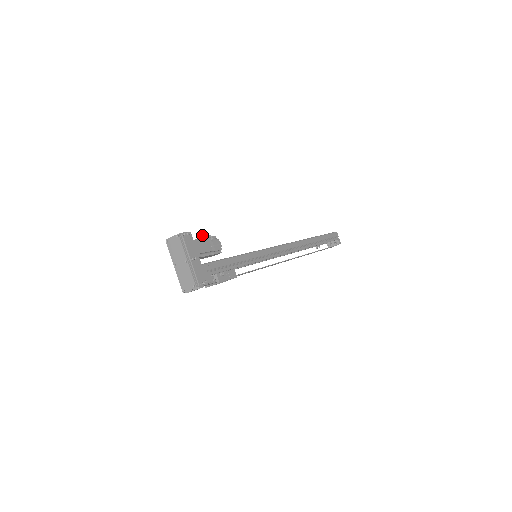
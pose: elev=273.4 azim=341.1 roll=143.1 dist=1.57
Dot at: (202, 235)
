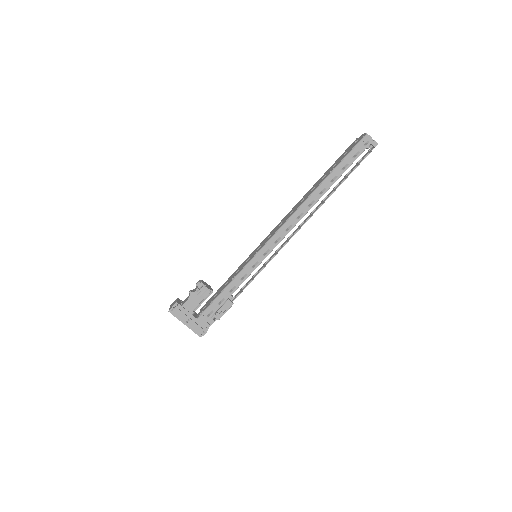
Dot at: (189, 292)
